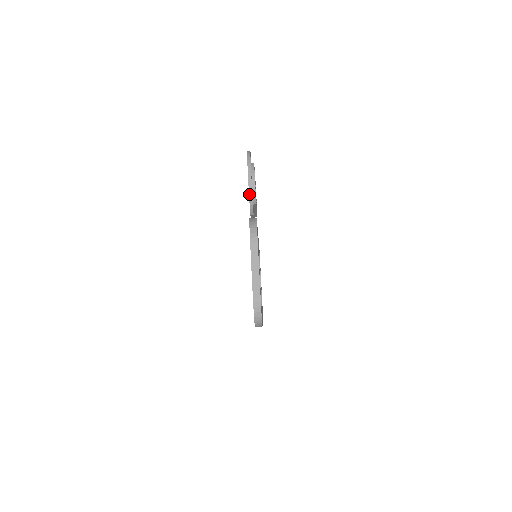
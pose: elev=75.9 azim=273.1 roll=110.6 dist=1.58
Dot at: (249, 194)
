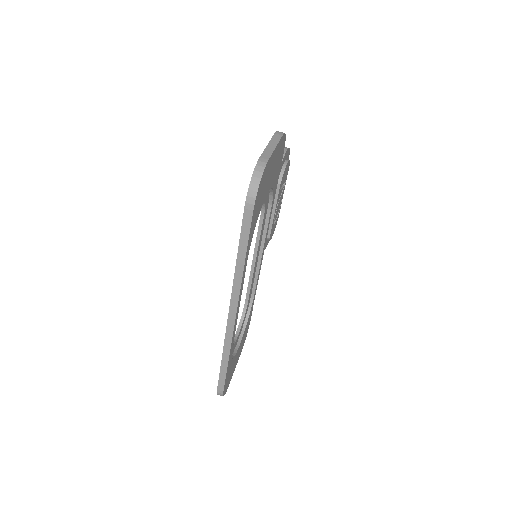
Dot at: occluded
